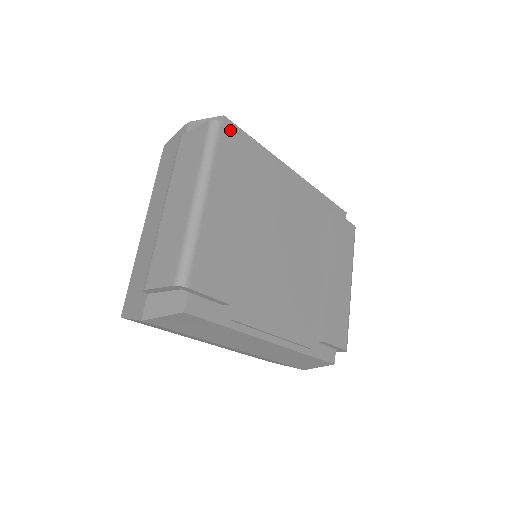
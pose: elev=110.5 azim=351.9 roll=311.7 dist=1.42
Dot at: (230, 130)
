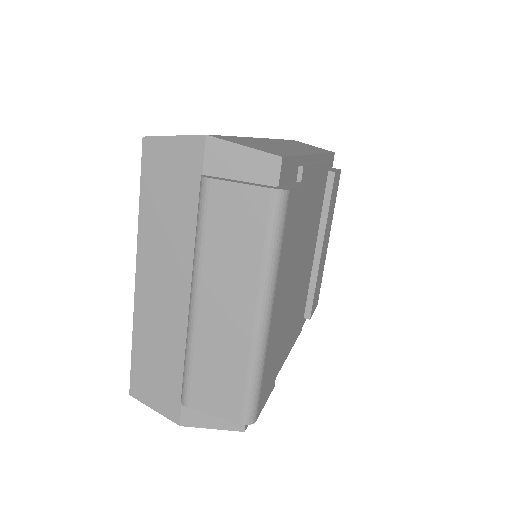
Dot at: (294, 189)
